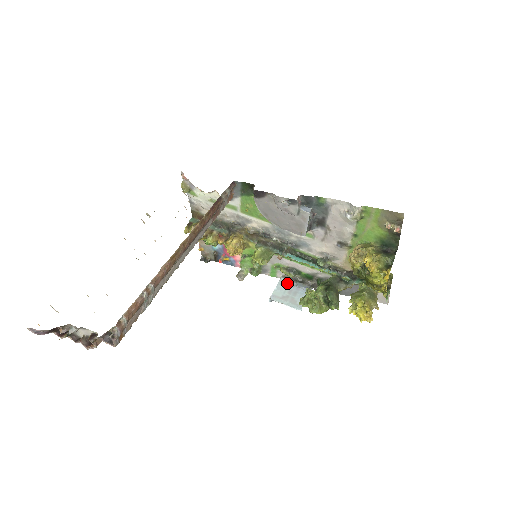
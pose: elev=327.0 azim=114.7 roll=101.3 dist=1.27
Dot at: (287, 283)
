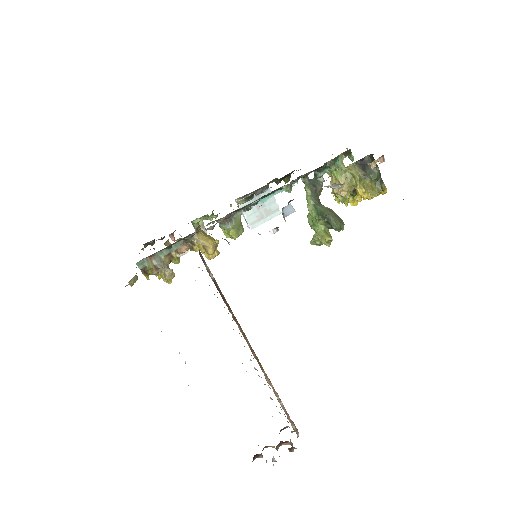
Dot at: (247, 202)
